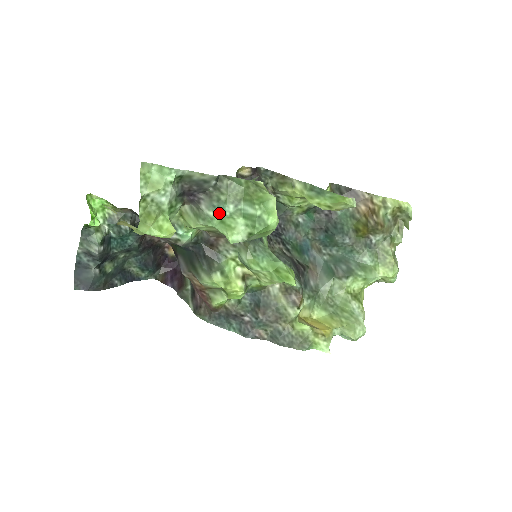
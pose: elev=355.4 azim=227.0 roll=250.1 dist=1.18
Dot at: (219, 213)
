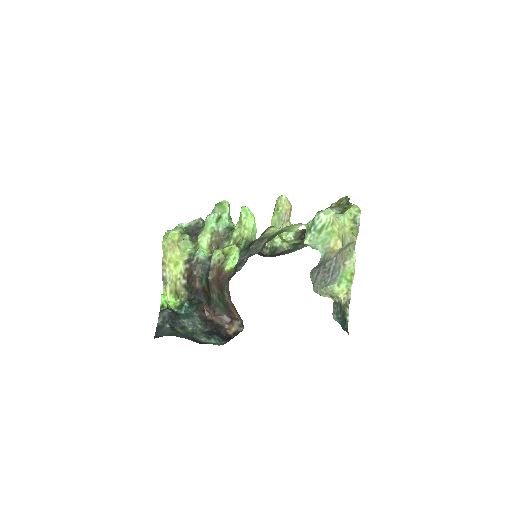
Dot at: occluded
